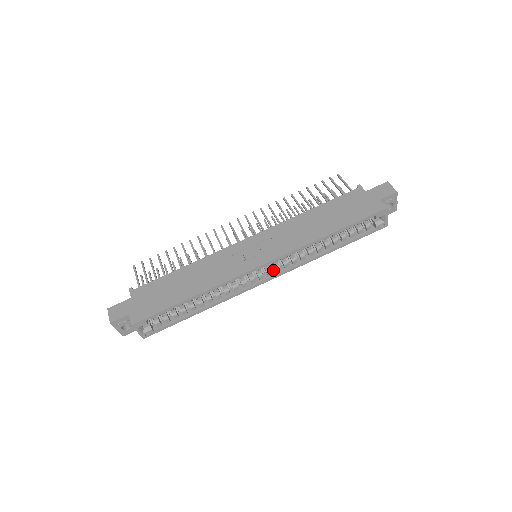
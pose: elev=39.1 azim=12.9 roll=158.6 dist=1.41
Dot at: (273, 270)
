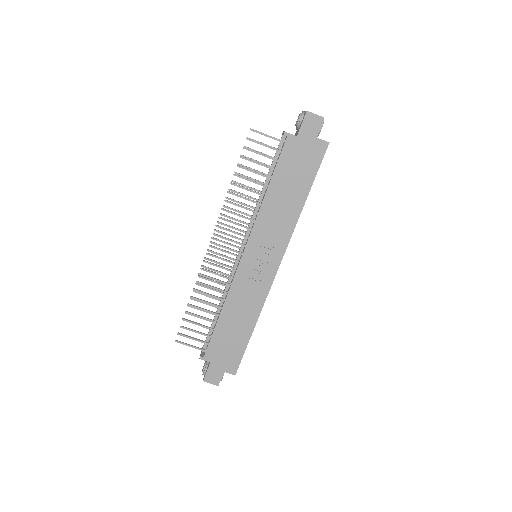
Dot at: occluded
